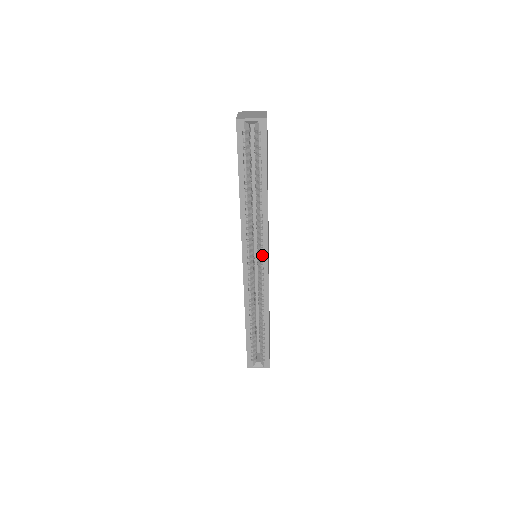
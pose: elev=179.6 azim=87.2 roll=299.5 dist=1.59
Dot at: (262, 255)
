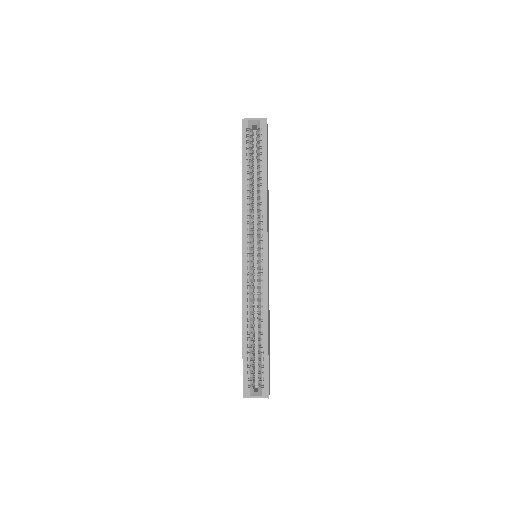
Dot at: (261, 246)
